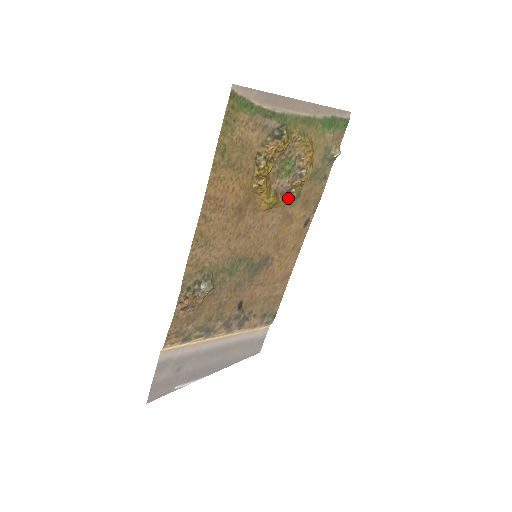
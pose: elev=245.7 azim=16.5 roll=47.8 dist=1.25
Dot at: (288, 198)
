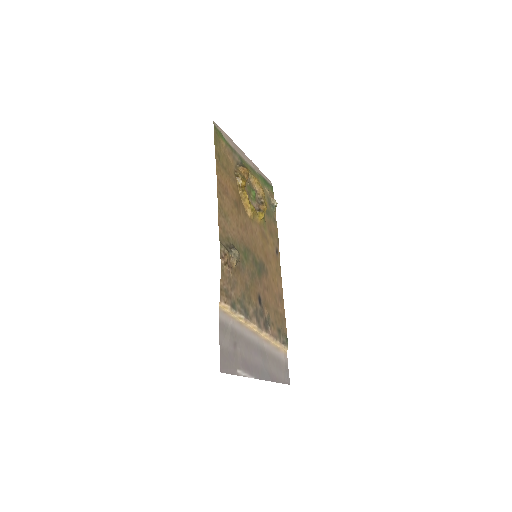
Dot at: (261, 213)
